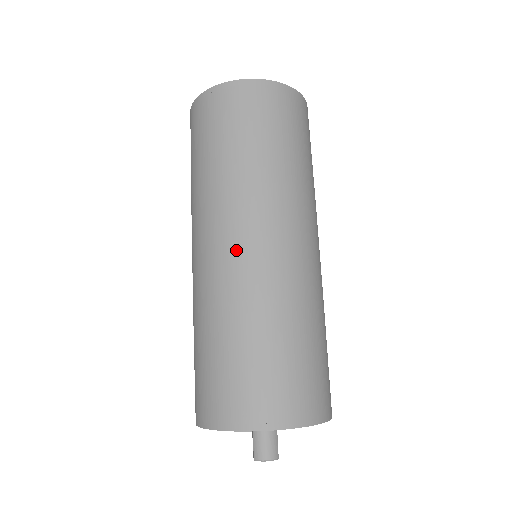
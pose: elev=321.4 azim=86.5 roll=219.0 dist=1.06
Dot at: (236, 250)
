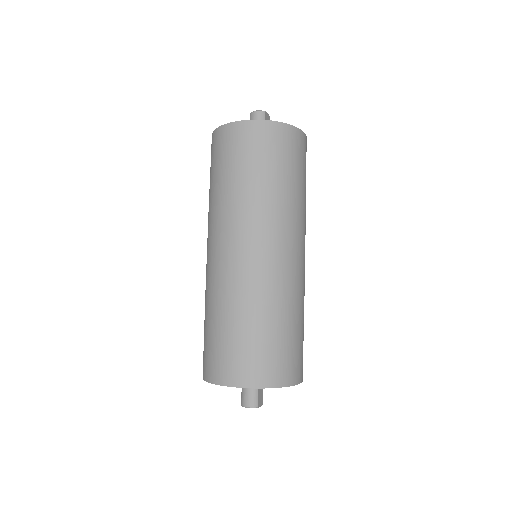
Dot at: (221, 257)
